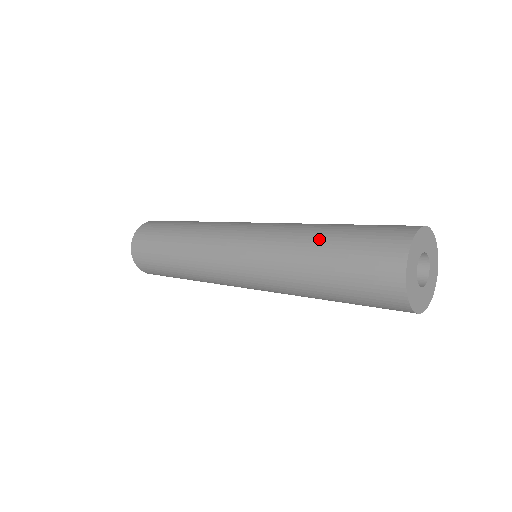
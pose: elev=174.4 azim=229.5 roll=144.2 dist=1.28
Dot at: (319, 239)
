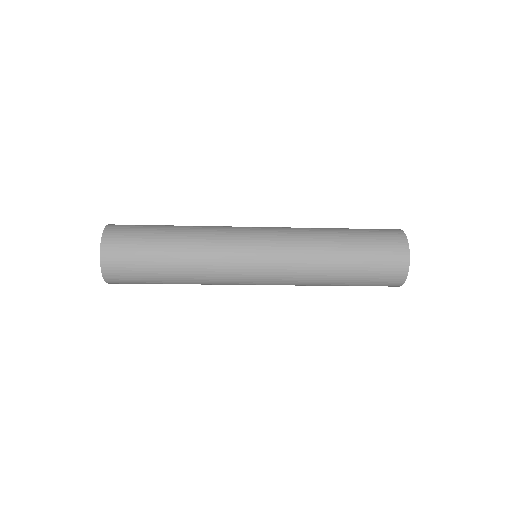
Dot at: (340, 247)
